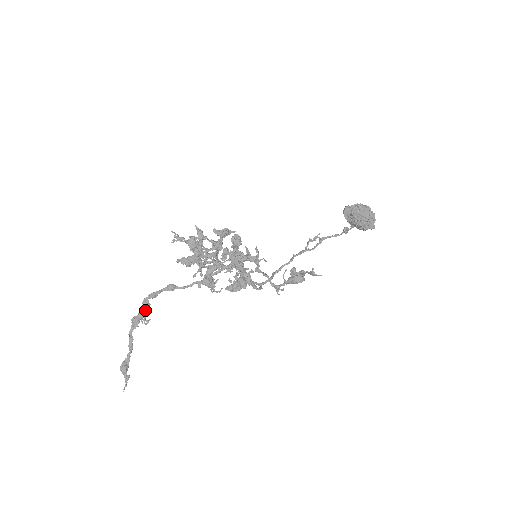
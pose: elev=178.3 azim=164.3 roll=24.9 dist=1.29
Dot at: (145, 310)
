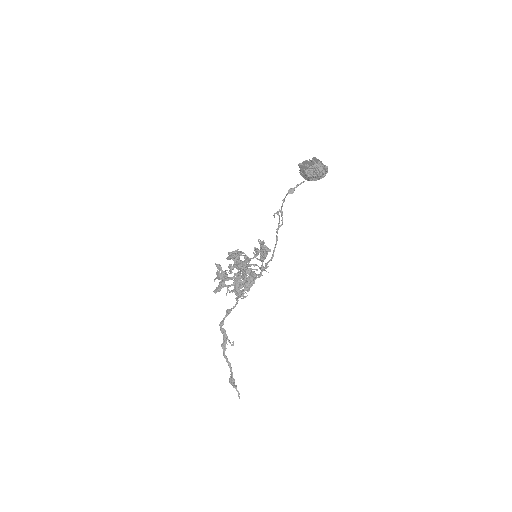
Dot at: (225, 336)
